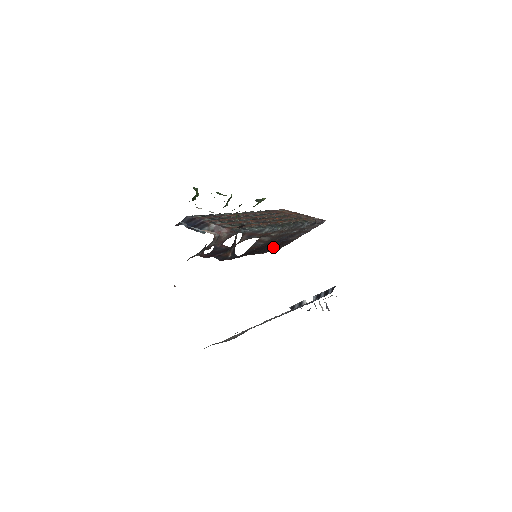
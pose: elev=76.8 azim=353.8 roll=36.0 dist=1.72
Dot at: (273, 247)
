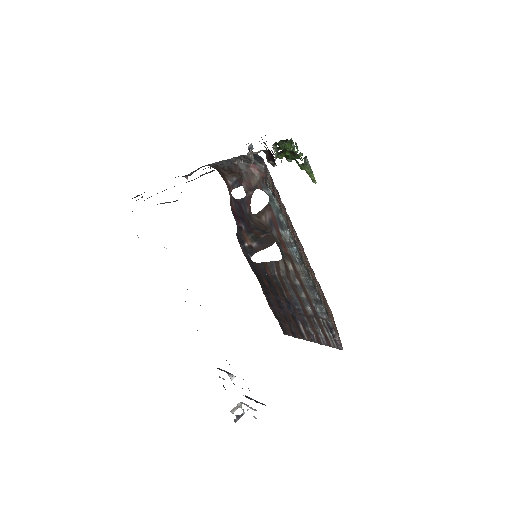
Dot at: (282, 313)
